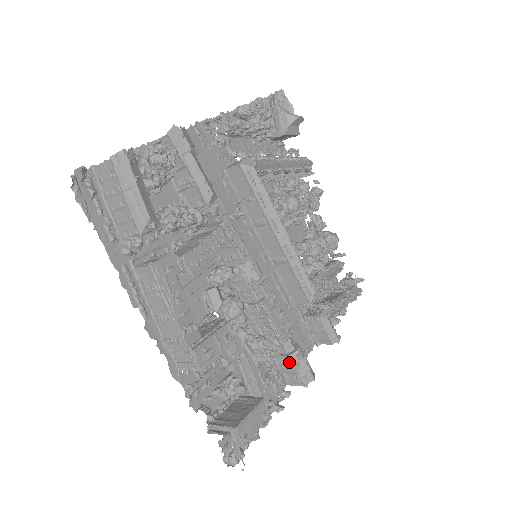
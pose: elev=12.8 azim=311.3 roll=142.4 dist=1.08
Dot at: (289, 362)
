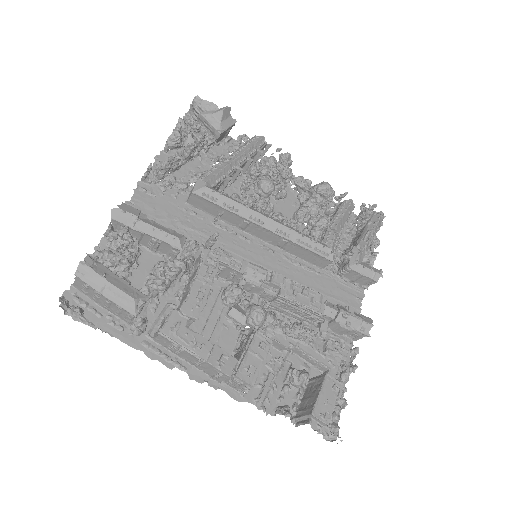
Dot at: (339, 325)
